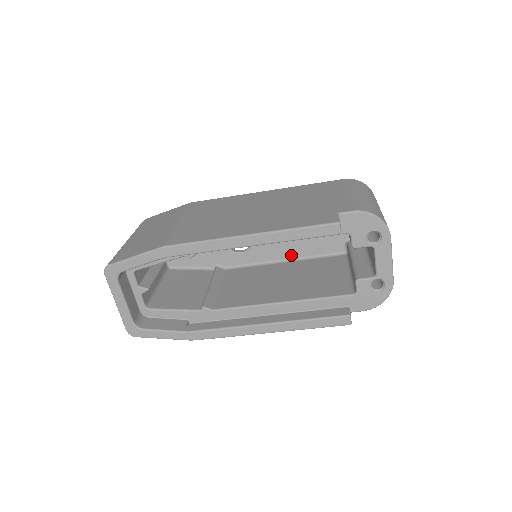
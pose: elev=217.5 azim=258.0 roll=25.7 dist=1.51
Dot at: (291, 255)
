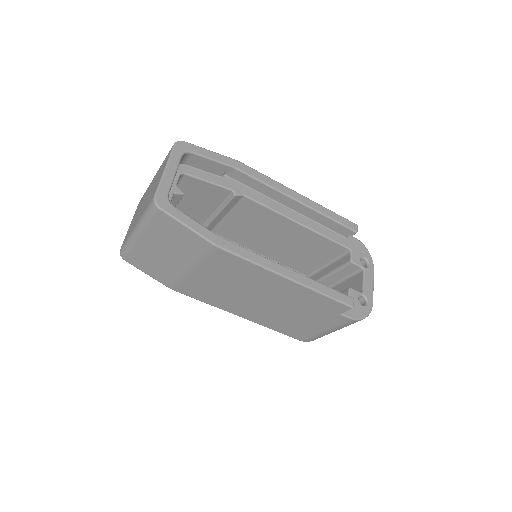
Dot at: occluded
